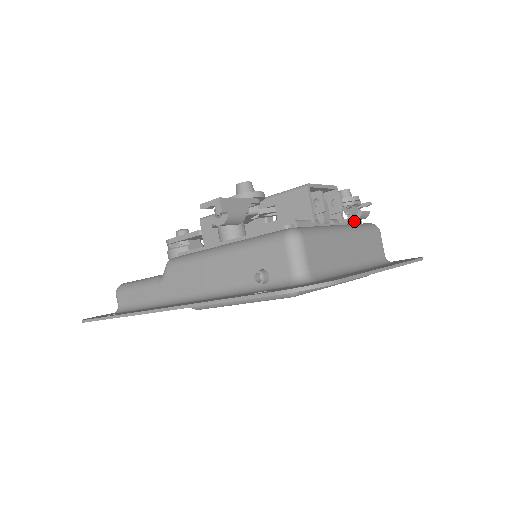
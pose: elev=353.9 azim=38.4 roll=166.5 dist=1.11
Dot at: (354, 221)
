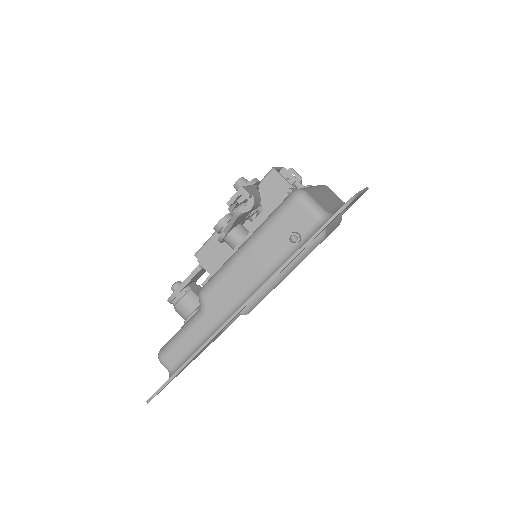
Dot at: occluded
